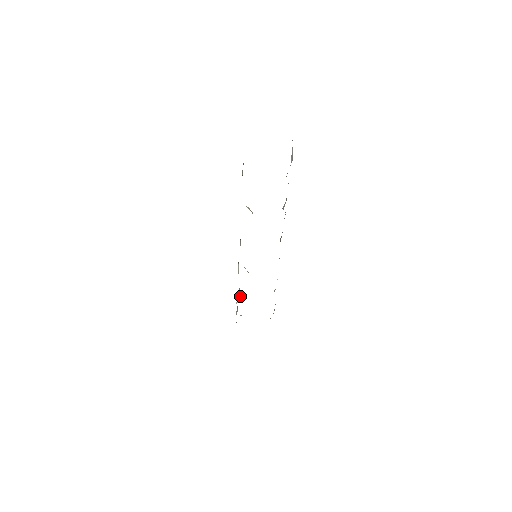
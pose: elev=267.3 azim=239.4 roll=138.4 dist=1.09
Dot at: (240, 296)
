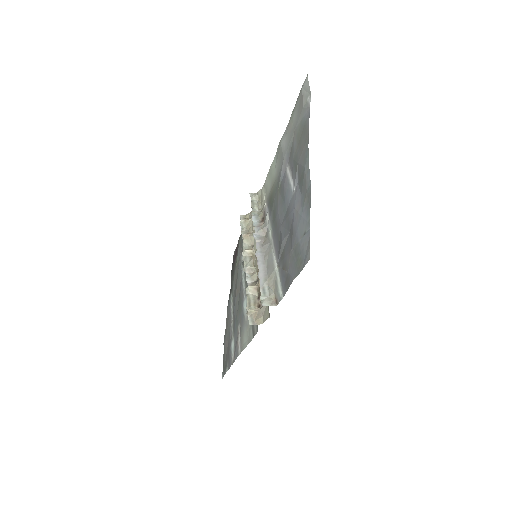
Dot at: occluded
